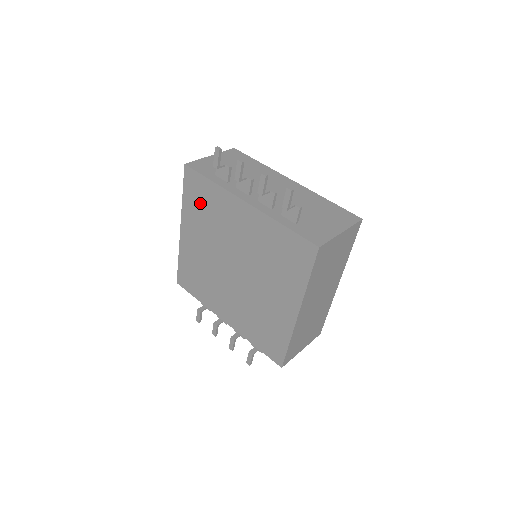
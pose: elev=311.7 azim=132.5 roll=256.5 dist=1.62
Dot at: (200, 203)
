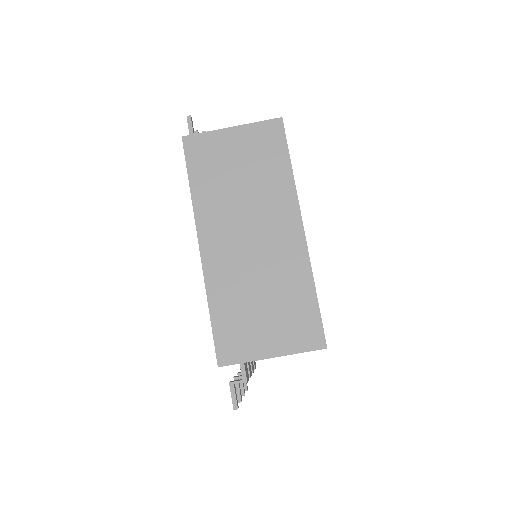
Dot at: occluded
